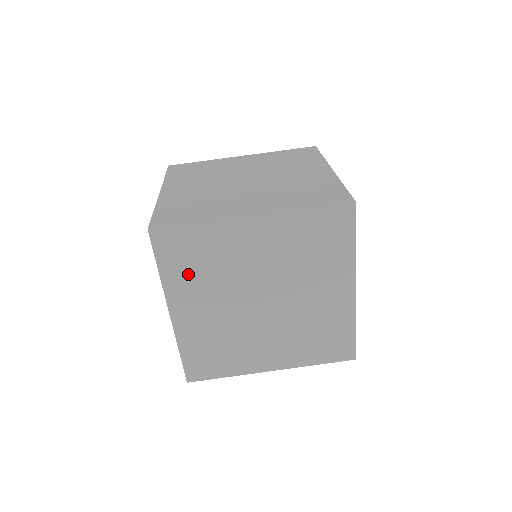
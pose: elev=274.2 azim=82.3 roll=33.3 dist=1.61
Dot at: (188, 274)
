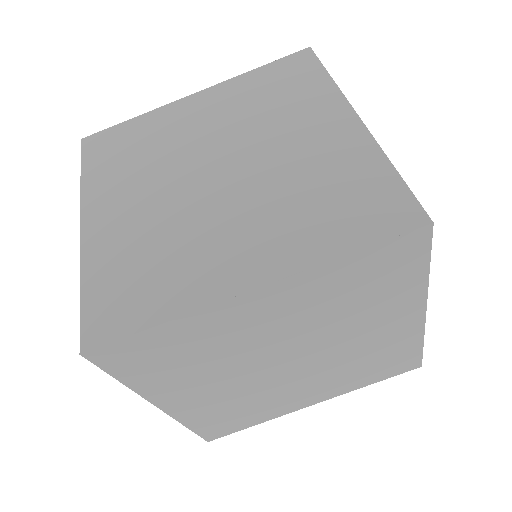
Dot at: (170, 373)
